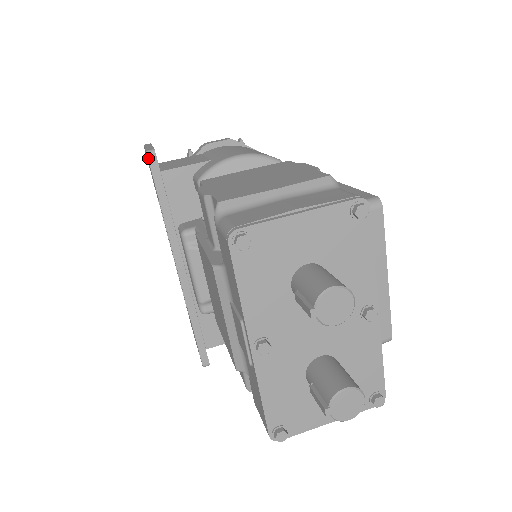
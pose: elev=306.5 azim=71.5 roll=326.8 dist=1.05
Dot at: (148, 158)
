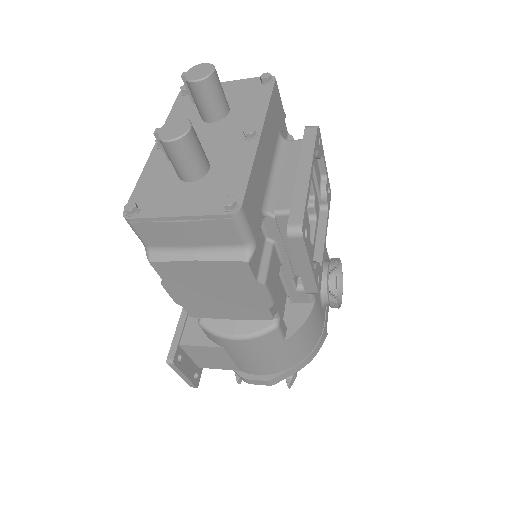
Dot at: occluded
